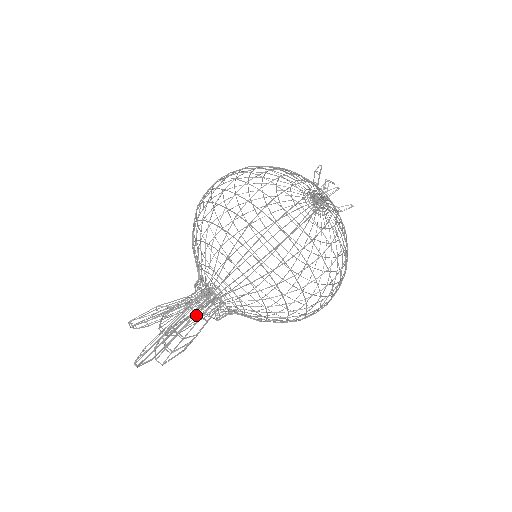
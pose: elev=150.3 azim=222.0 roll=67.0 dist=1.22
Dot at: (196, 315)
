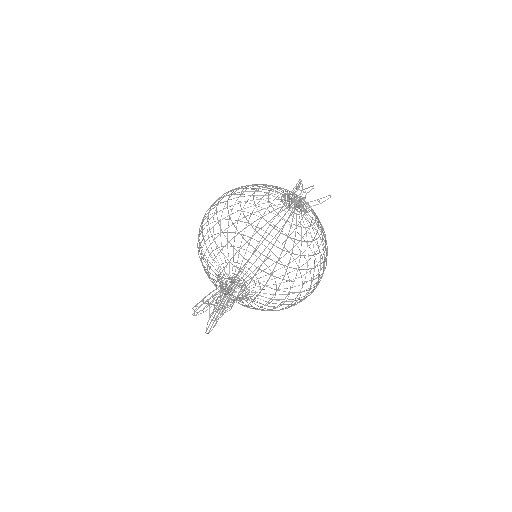
Dot at: occluded
